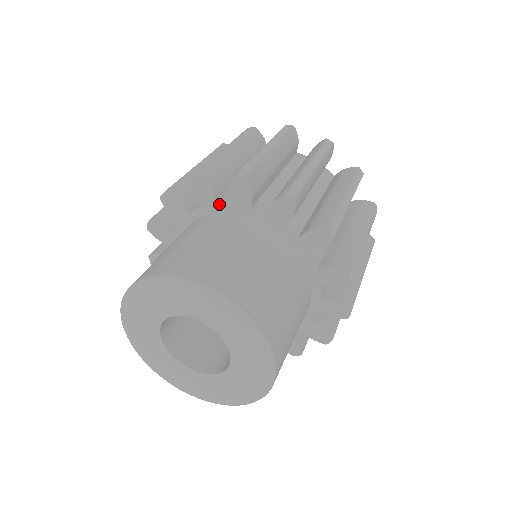
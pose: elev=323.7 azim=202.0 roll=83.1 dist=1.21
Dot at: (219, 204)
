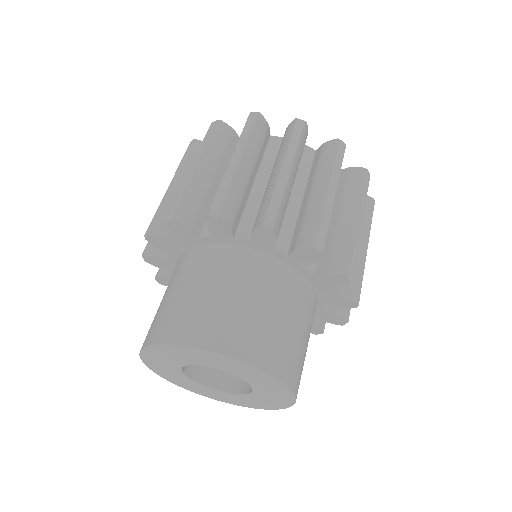
Dot at: (178, 246)
